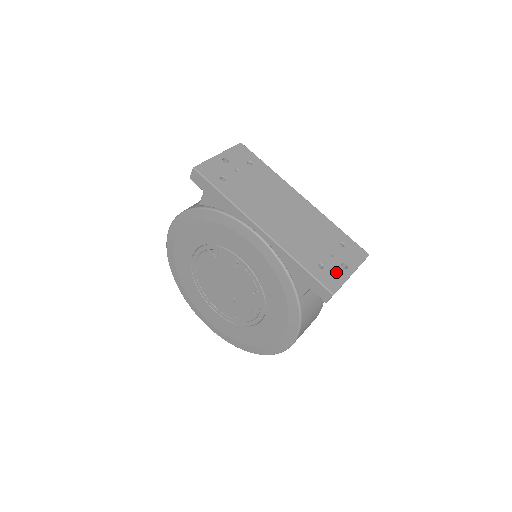
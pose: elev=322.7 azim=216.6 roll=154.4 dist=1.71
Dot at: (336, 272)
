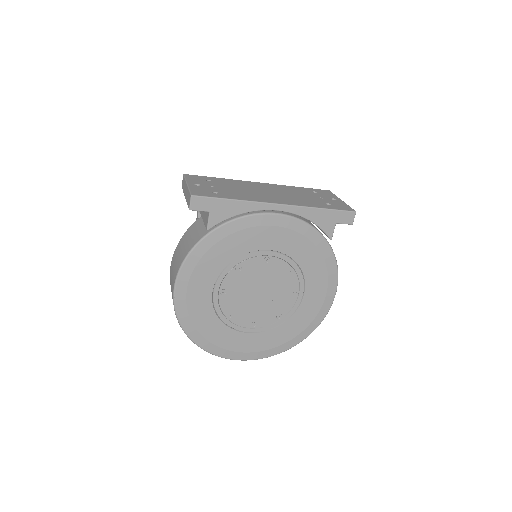
Dot at: (337, 203)
